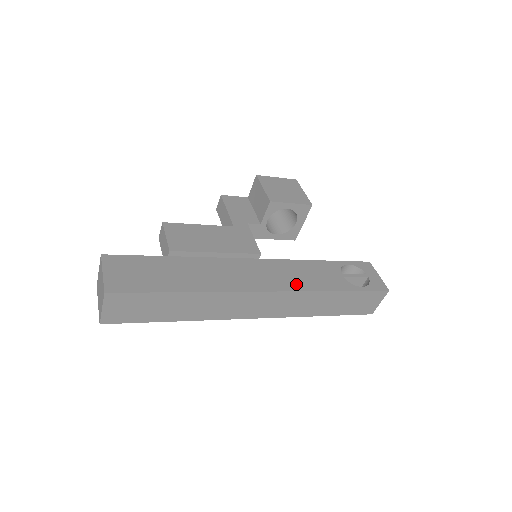
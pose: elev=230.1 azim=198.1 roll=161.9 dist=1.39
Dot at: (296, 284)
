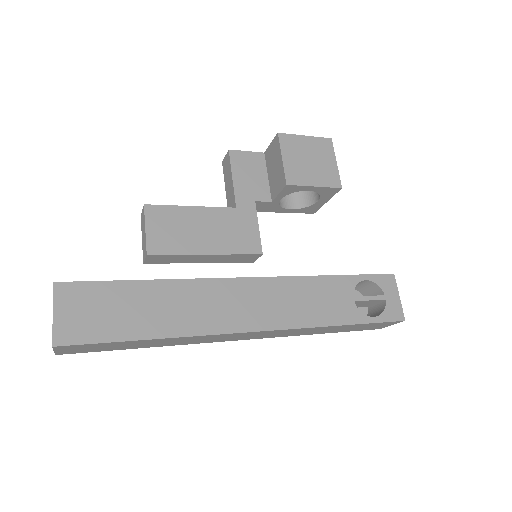
Dot at: (293, 317)
